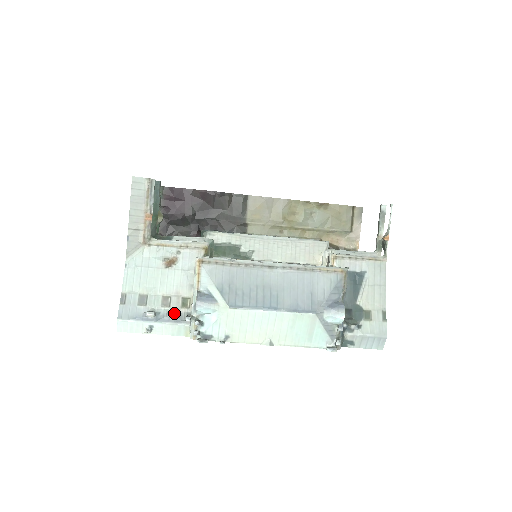
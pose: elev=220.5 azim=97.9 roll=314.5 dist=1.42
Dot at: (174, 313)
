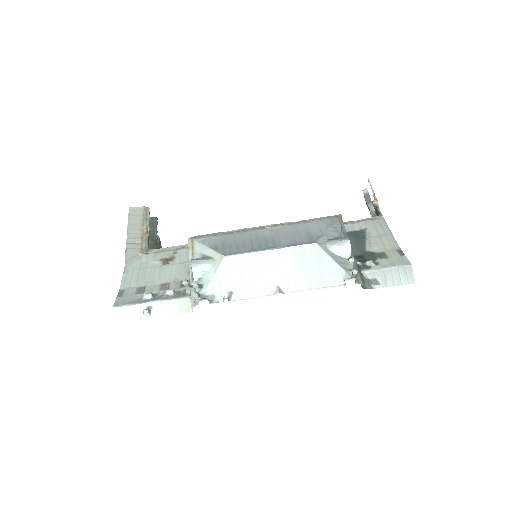
Dot at: (172, 288)
